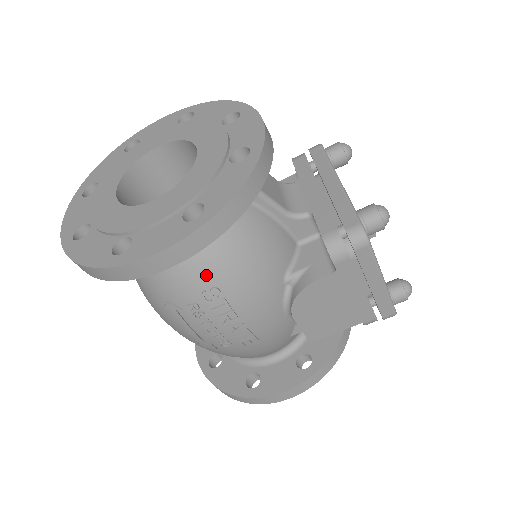
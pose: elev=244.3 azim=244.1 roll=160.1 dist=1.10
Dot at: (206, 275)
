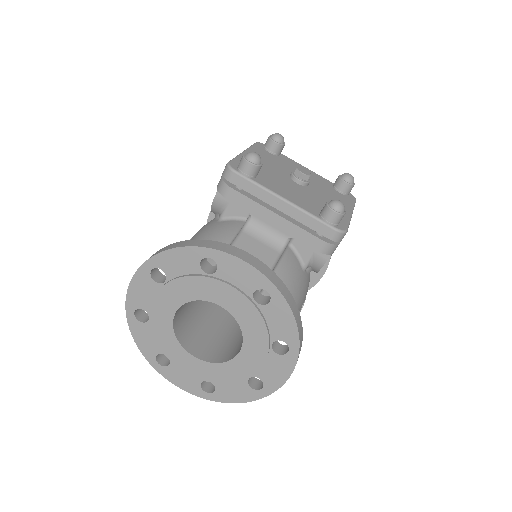
Dot at: occluded
